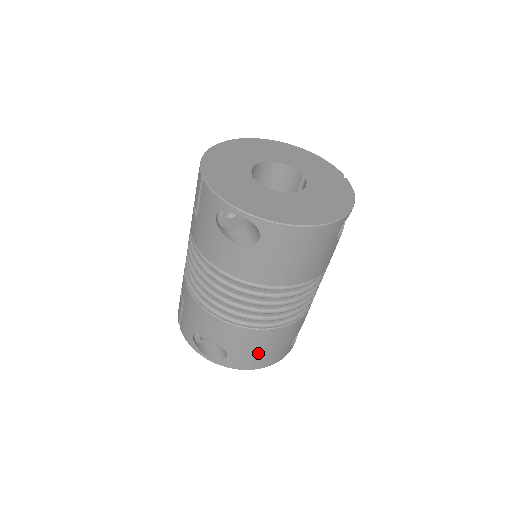
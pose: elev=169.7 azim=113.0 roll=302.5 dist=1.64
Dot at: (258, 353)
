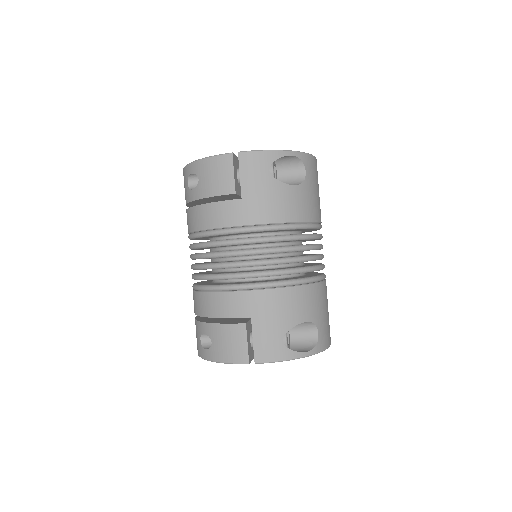
Dot at: (328, 317)
